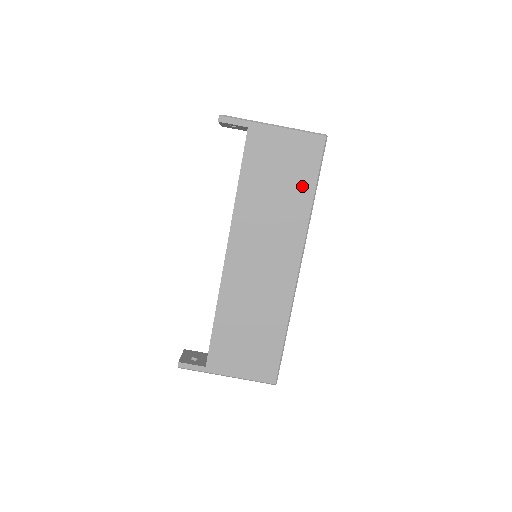
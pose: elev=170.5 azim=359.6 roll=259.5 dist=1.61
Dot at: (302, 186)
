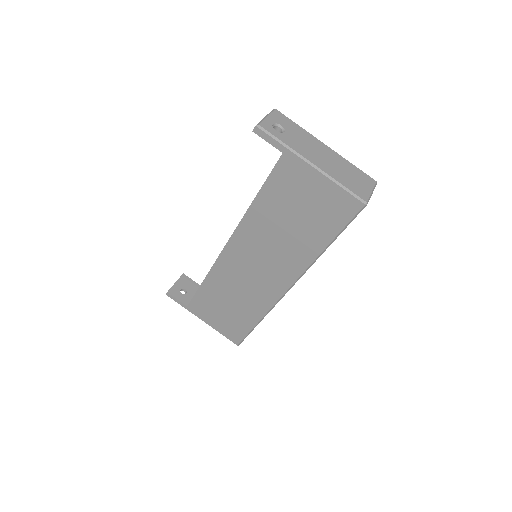
Dot at: (318, 234)
